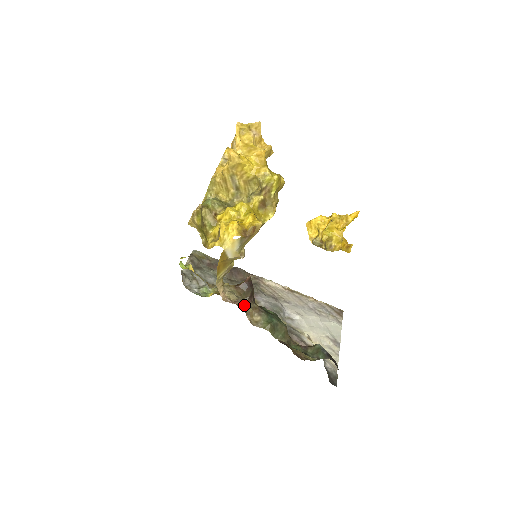
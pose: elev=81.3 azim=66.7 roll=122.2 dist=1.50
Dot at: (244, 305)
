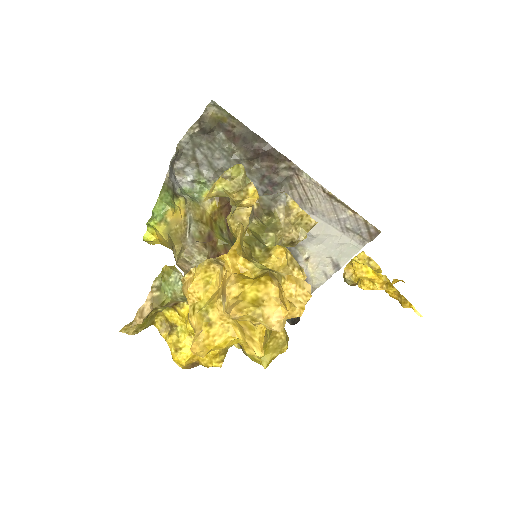
Dot at: occluded
